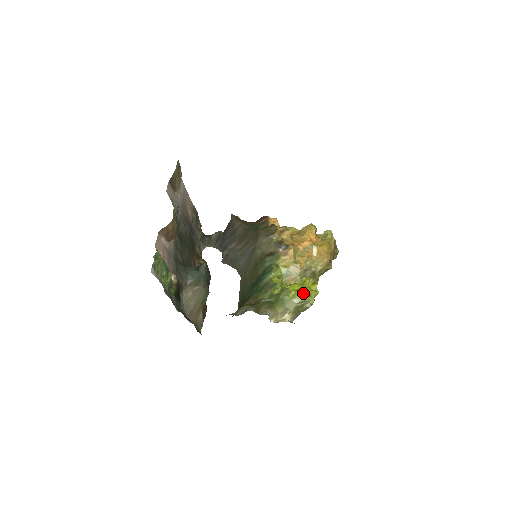
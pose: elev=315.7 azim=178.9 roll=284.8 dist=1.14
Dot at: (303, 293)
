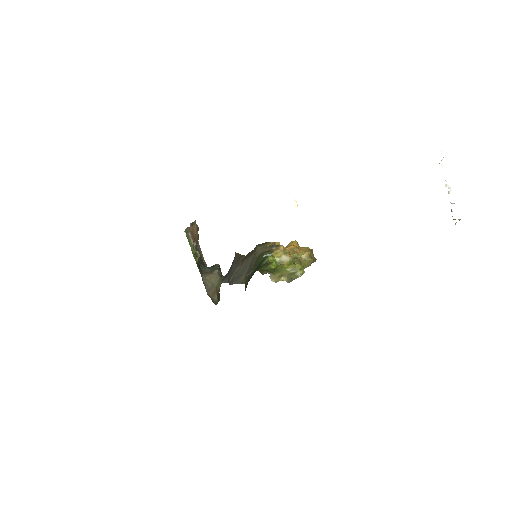
Dot at: (293, 264)
